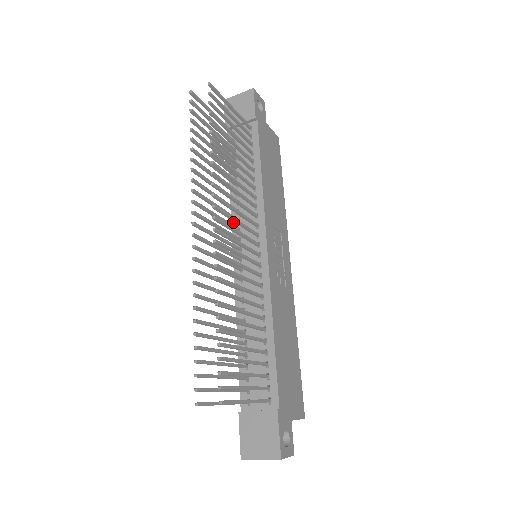
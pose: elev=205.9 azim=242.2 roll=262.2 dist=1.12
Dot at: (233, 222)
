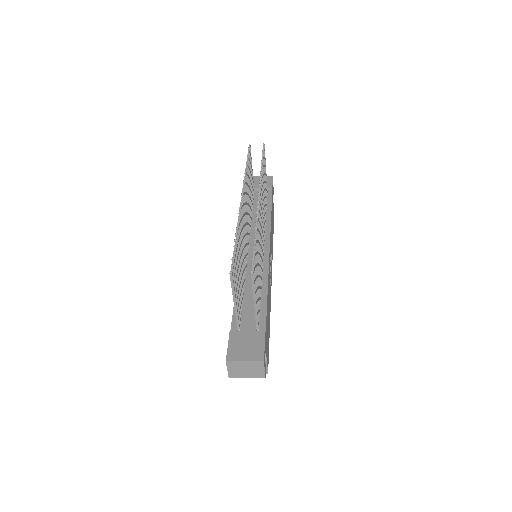
Dot at: occluded
